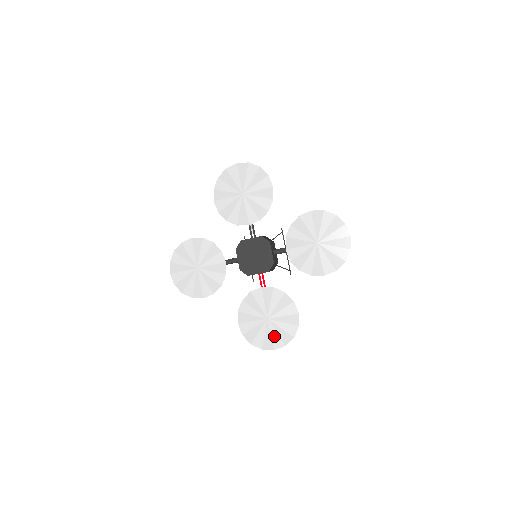
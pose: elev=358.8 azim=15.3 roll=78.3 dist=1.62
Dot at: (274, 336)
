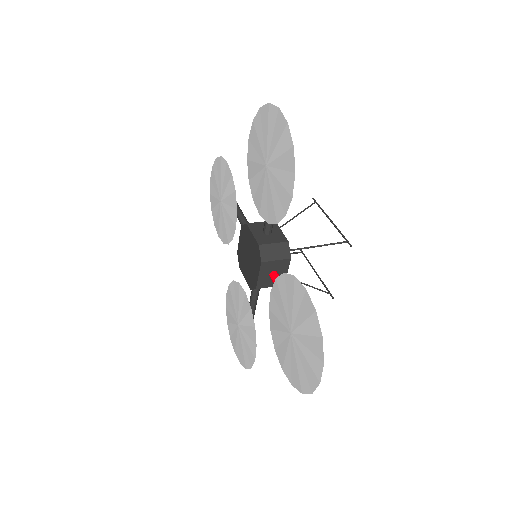
Dot at: (308, 356)
